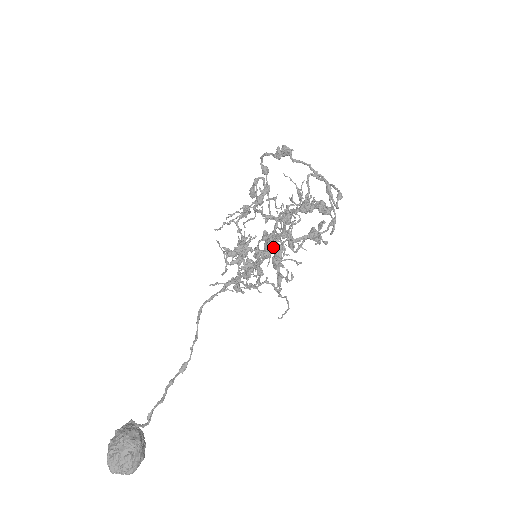
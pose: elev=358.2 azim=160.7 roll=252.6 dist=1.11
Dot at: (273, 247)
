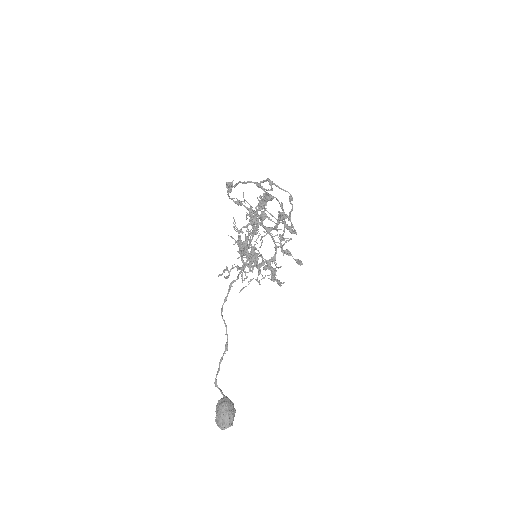
Dot at: (277, 242)
